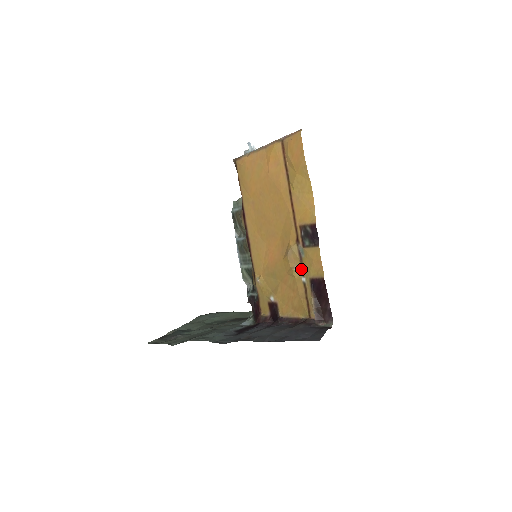
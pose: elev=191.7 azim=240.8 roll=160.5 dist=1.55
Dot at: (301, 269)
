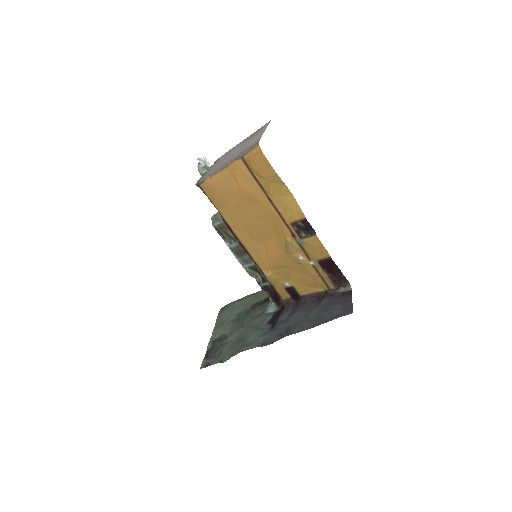
Dot at: (306, 256)
